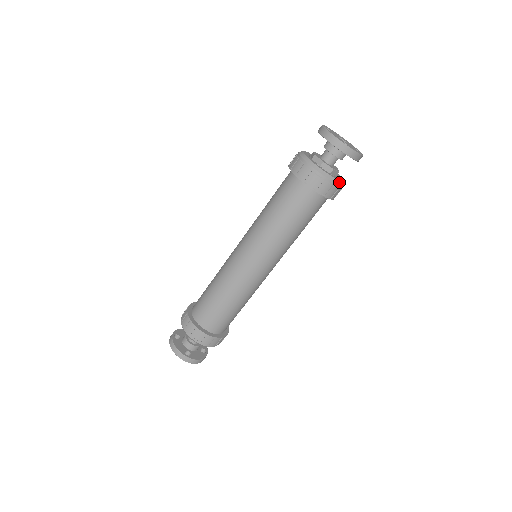
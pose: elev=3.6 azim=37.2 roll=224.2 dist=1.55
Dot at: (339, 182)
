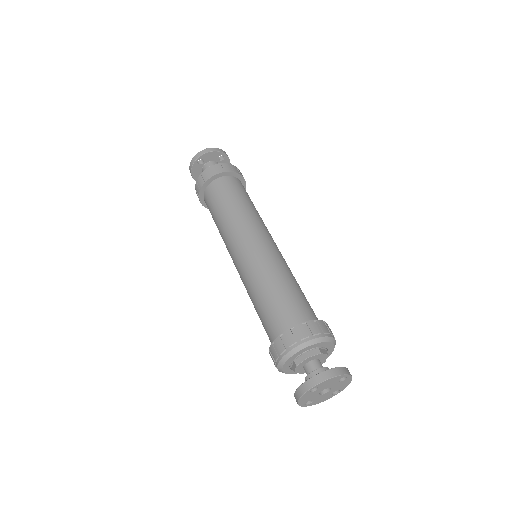
Dot at: occluded
